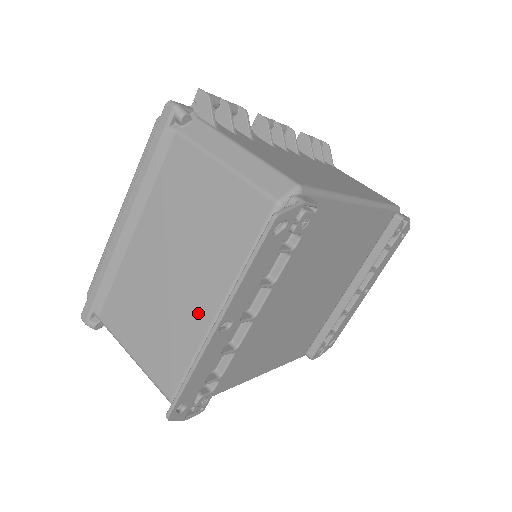
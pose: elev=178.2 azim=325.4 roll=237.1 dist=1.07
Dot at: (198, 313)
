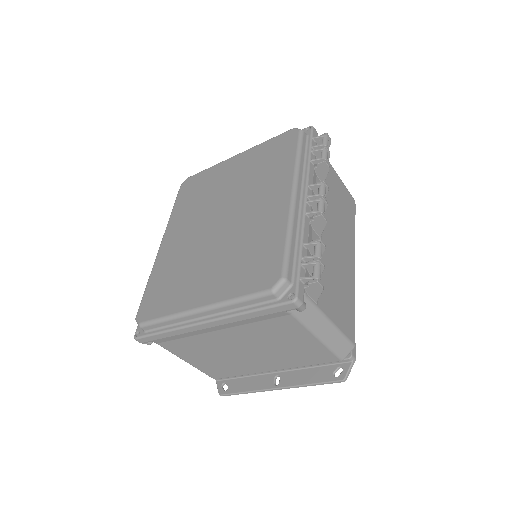
Dot at: (257, 368)
